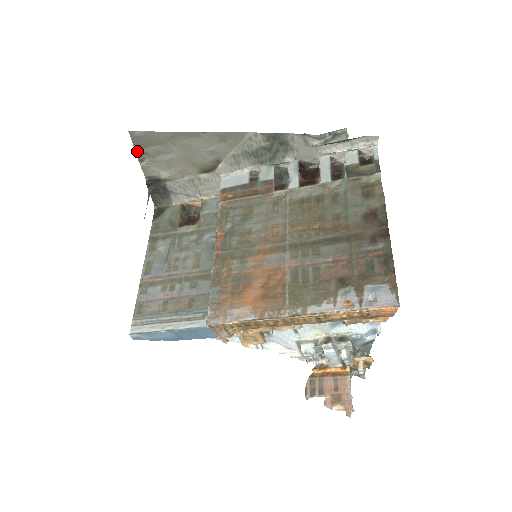
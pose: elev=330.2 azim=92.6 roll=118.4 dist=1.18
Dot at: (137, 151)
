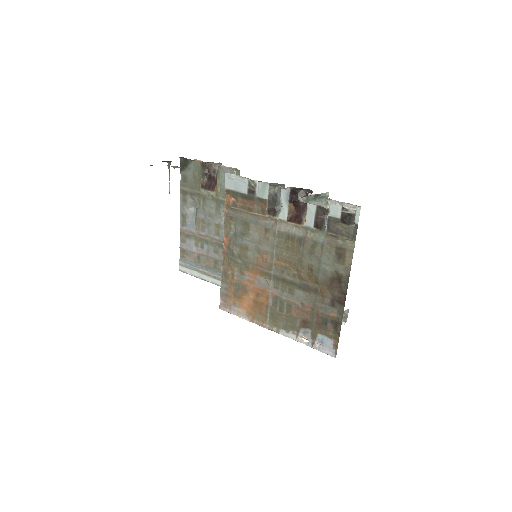
Dot at: occluded
